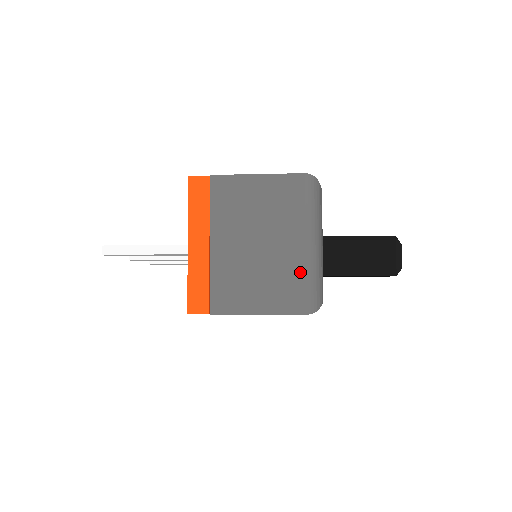
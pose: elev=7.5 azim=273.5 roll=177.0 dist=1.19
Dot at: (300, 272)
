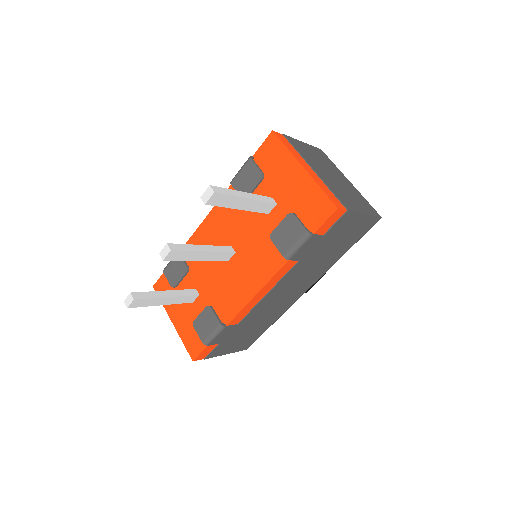
Dot at: (360, 195)
